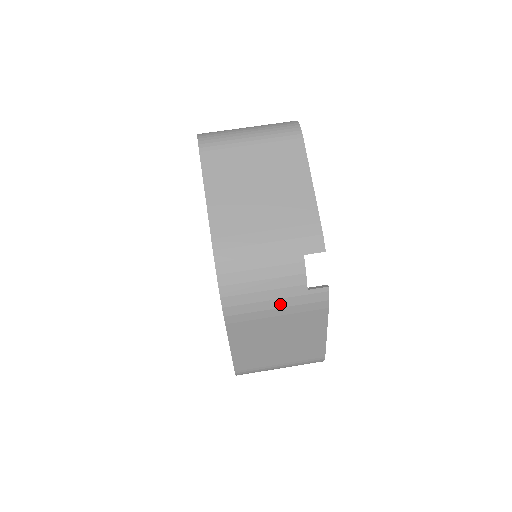
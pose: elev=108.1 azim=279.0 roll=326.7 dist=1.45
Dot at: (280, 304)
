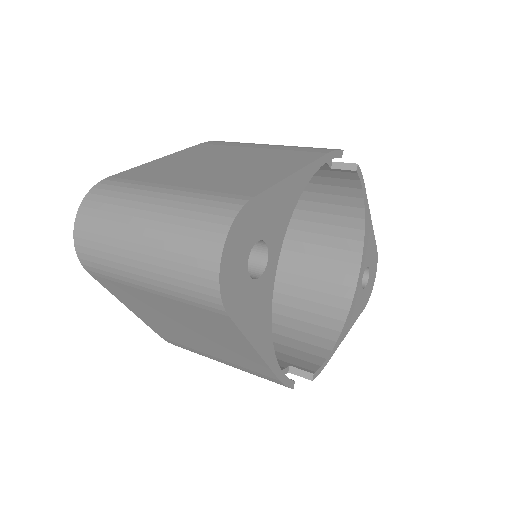
Dot at: occluded
